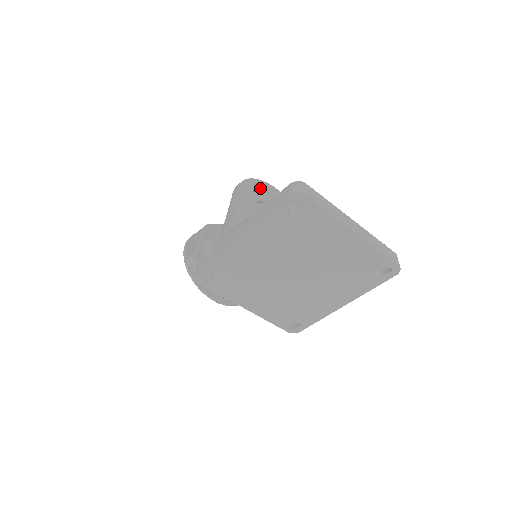
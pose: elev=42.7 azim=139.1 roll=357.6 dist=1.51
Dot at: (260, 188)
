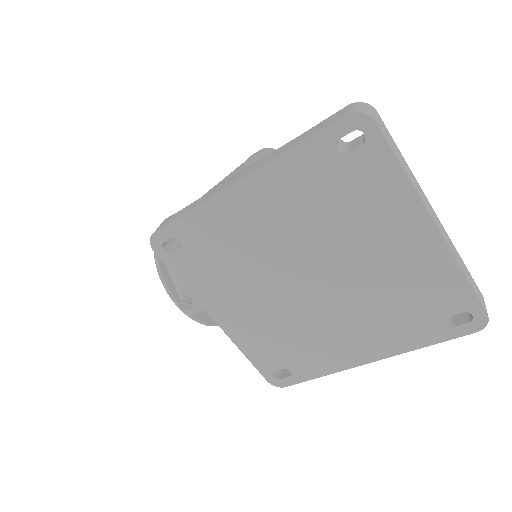
Dot at: occluded
